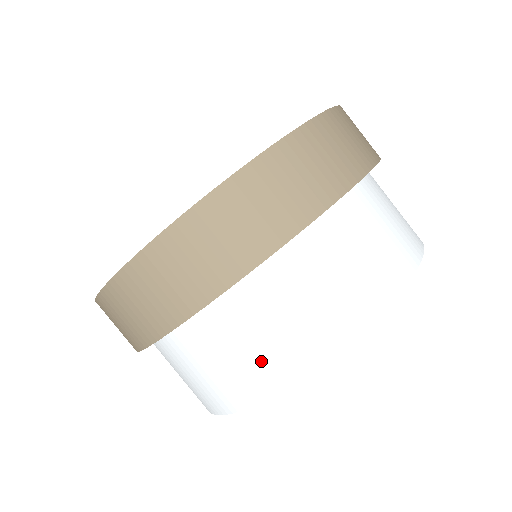
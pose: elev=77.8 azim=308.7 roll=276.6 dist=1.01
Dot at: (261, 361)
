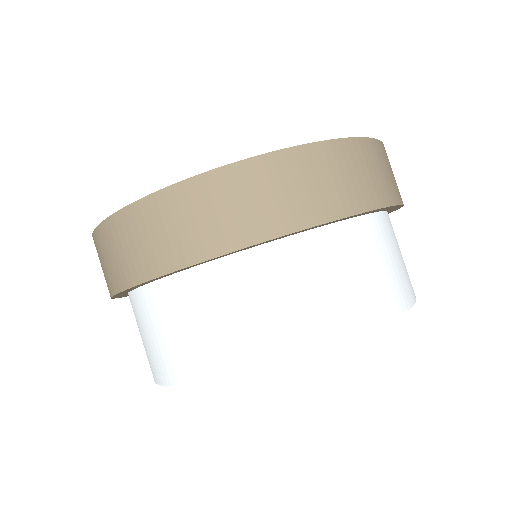
Dot at: (251, 332)
